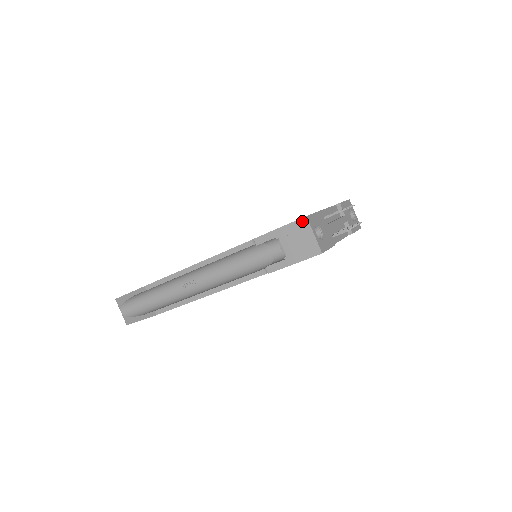
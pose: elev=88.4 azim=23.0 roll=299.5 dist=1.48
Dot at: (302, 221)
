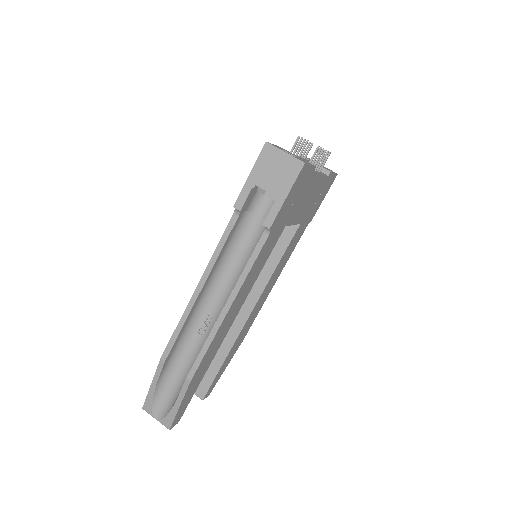
Dot at: (265, 150)
